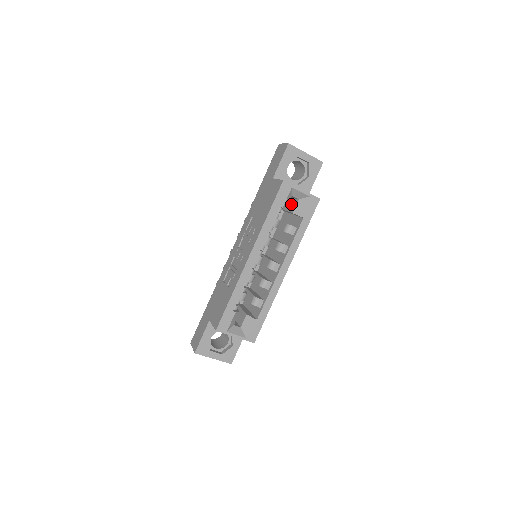
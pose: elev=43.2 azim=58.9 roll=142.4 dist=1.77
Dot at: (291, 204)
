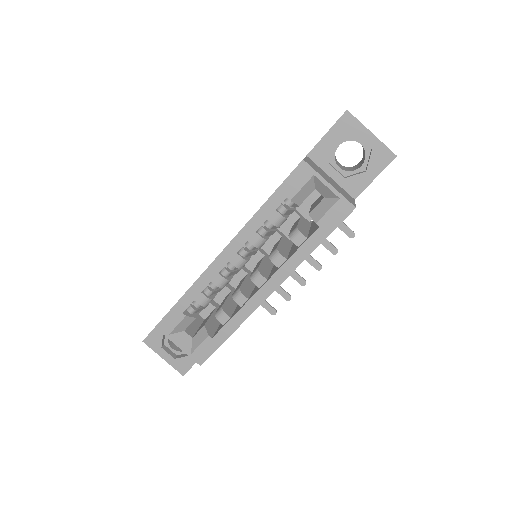
Dot at: (317, 201)
